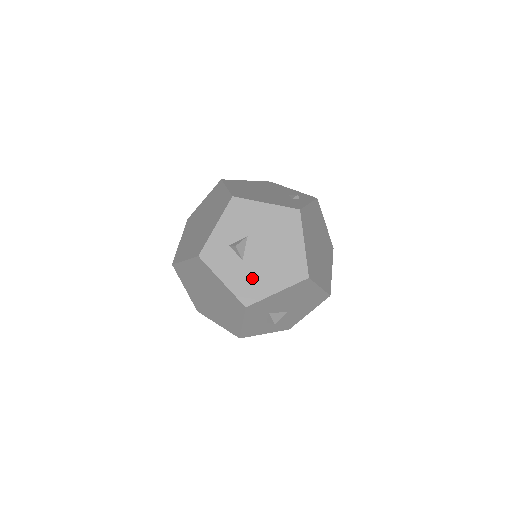
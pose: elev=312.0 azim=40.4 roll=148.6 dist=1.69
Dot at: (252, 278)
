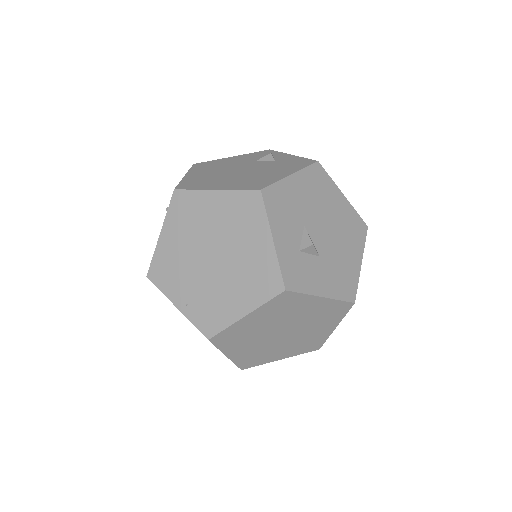
Dot at: (338, 268)
